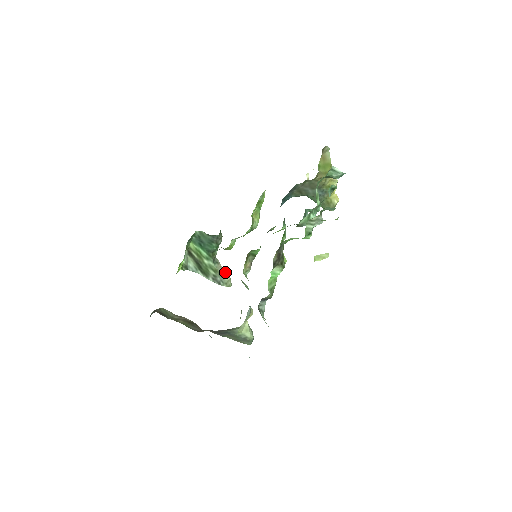
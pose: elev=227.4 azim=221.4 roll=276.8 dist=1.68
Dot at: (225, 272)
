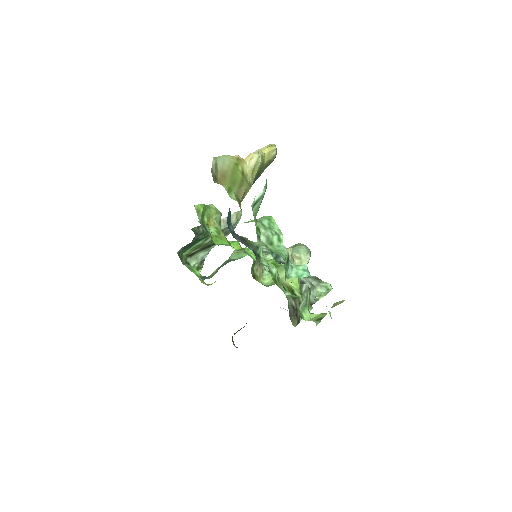
Dot at: occluded
